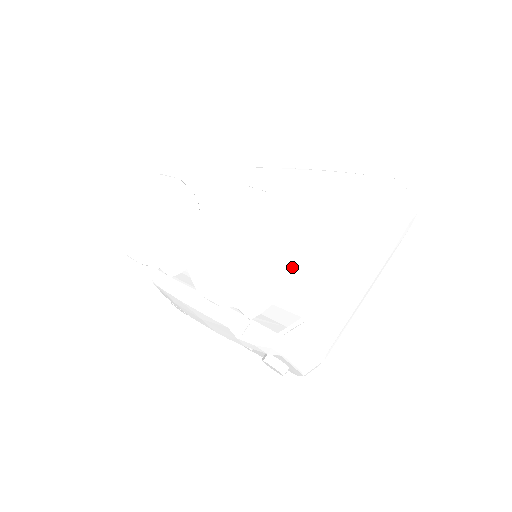
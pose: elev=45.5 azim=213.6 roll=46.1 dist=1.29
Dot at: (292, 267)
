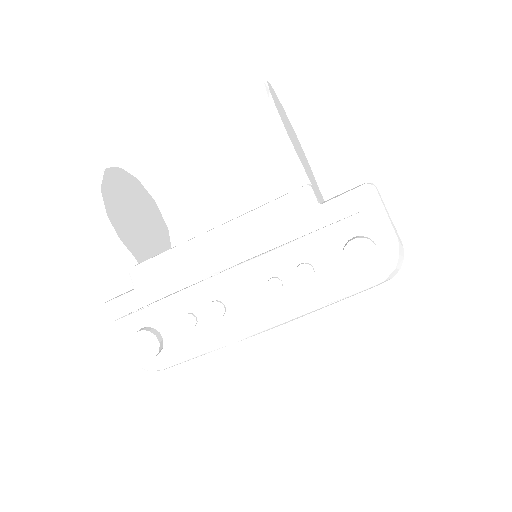
Dot at: occluded
